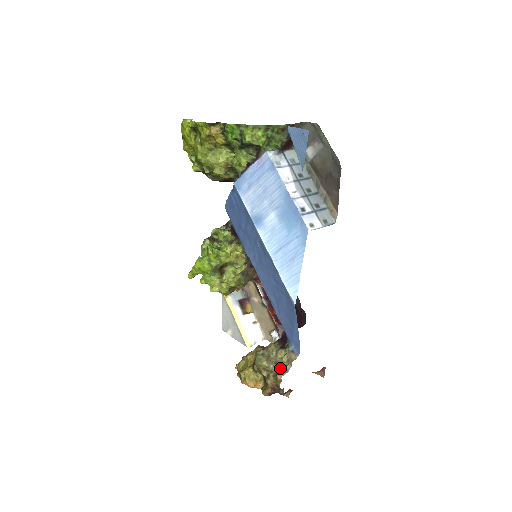
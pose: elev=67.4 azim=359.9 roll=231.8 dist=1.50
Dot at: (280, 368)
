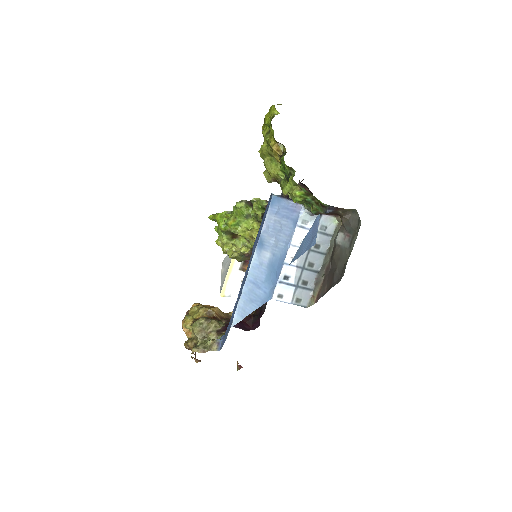
Dot at: (201, 345)
